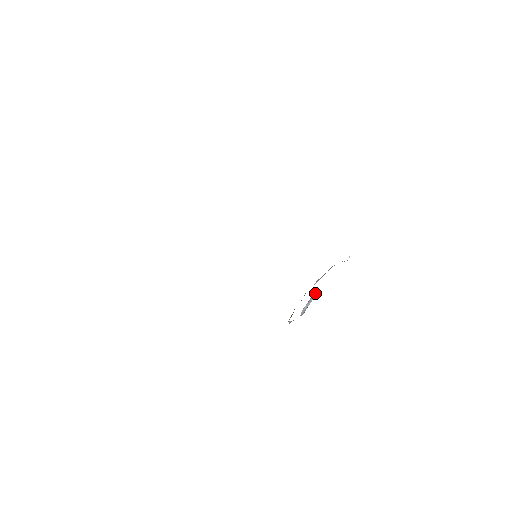
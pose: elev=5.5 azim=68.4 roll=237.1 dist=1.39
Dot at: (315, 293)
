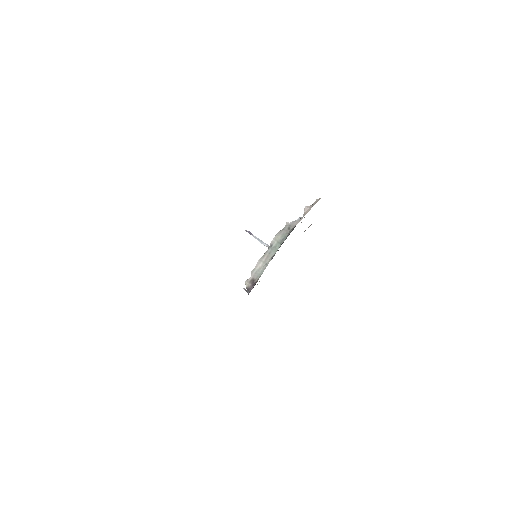
Dot at: occluded
